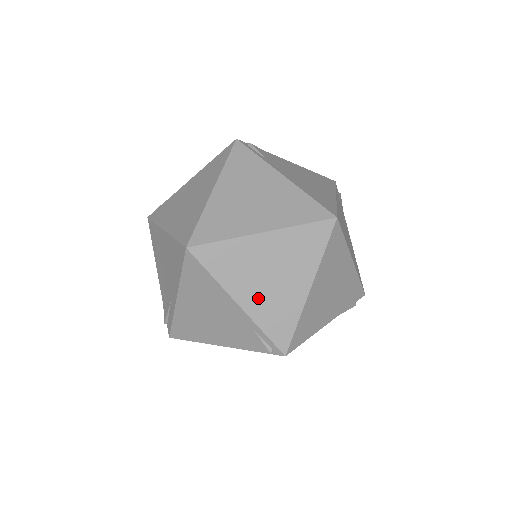
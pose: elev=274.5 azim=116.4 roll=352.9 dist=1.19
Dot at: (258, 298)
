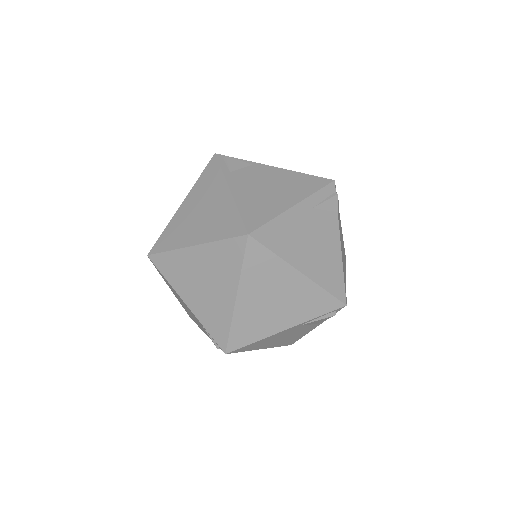
Dot at: (198, 301)
